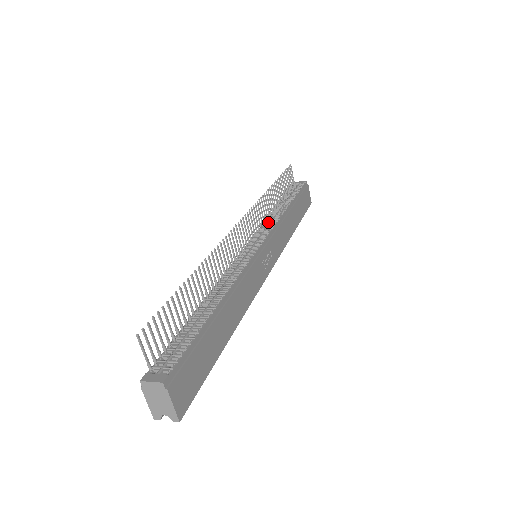
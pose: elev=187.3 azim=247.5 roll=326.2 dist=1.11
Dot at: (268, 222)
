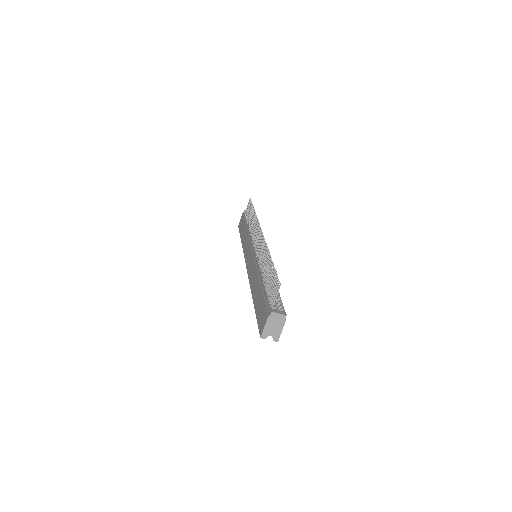
Dot at: occluded
